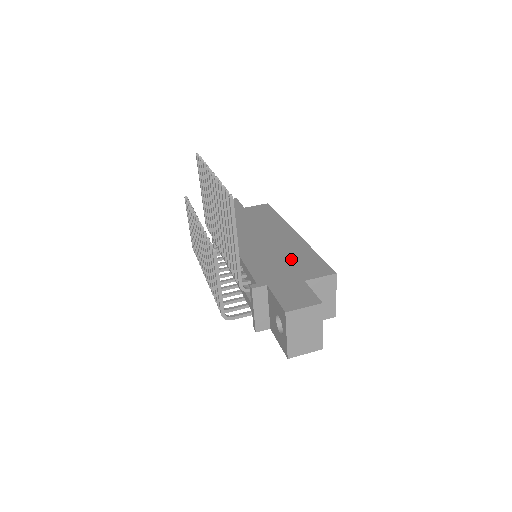
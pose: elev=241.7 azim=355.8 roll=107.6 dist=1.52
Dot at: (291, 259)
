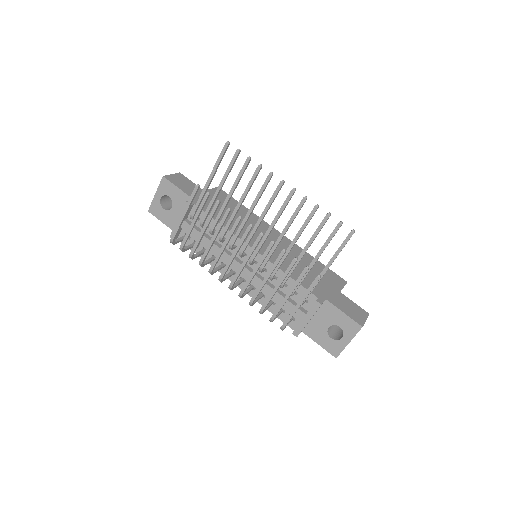
Dot at: occluded
